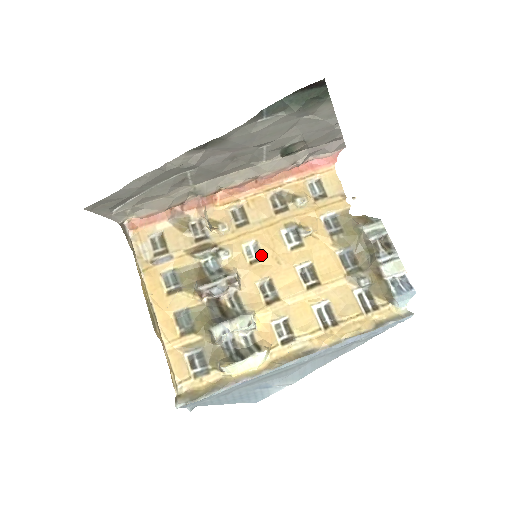
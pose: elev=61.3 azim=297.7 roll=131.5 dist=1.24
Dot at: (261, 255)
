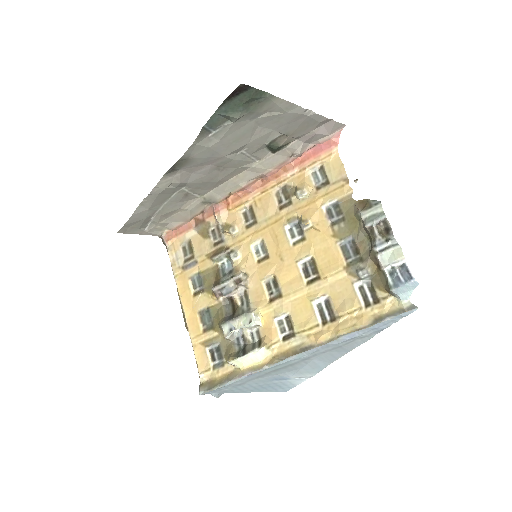
Dot at: (267, 253)
